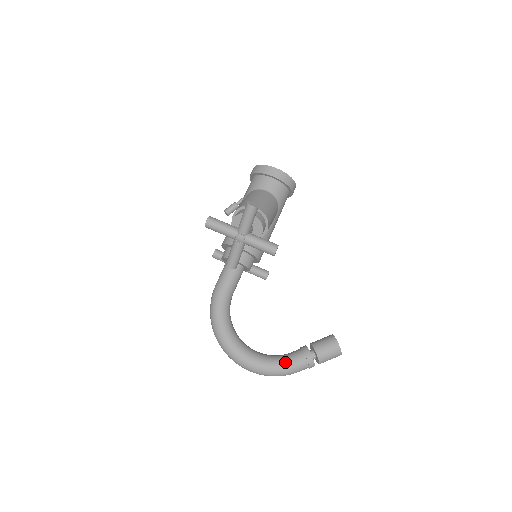
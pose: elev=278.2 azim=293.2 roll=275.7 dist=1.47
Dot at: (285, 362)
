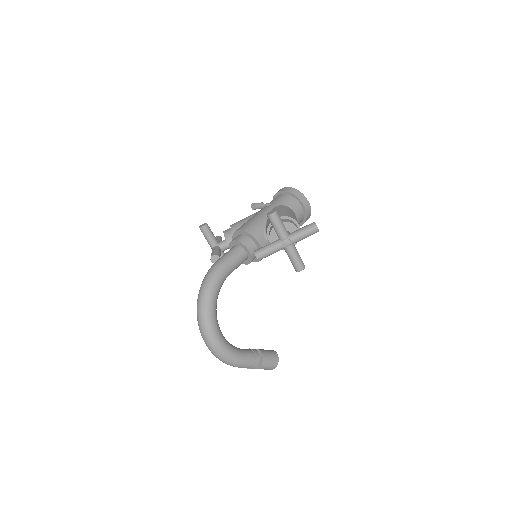
Dot at: (241, 355)
